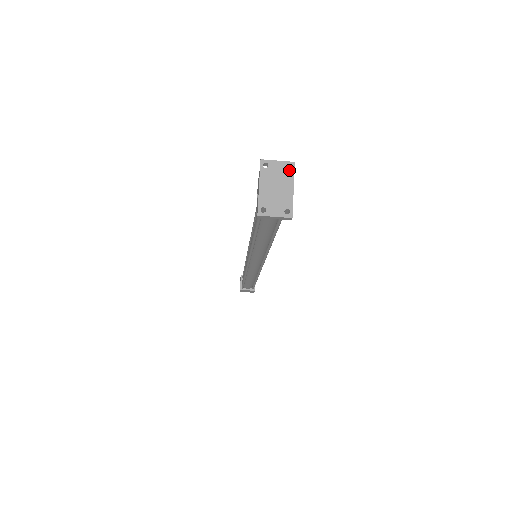
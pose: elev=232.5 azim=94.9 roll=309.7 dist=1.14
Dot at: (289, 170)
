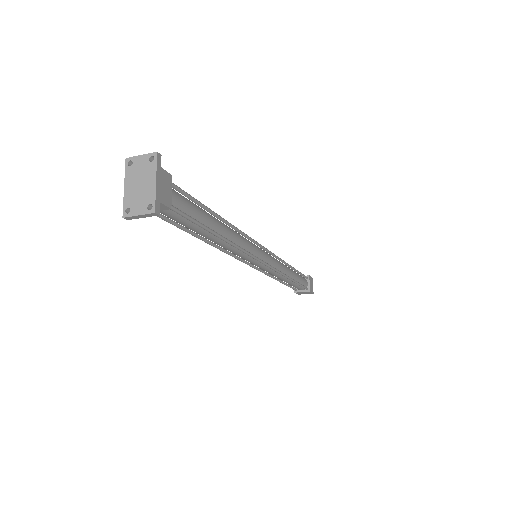
Dot at: (152, 162)
